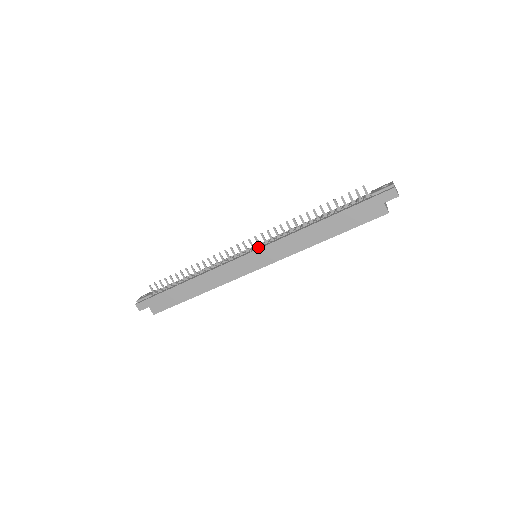
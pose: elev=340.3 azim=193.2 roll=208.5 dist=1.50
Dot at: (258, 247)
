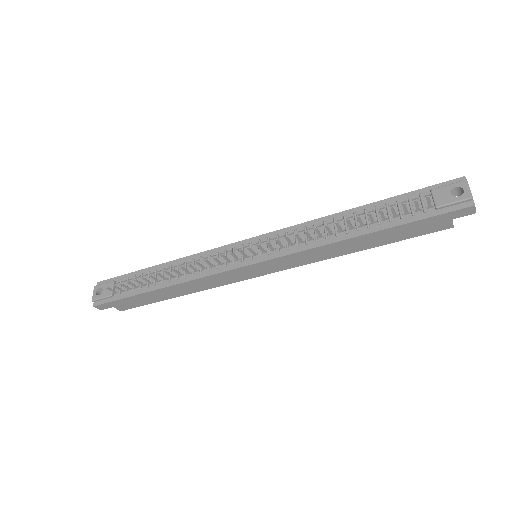
Dot at: (262, 254)
